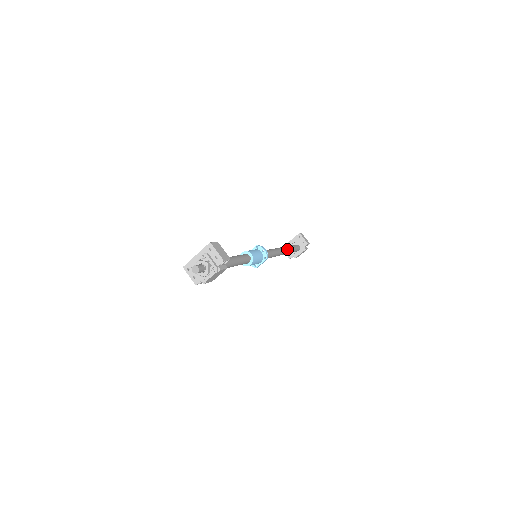
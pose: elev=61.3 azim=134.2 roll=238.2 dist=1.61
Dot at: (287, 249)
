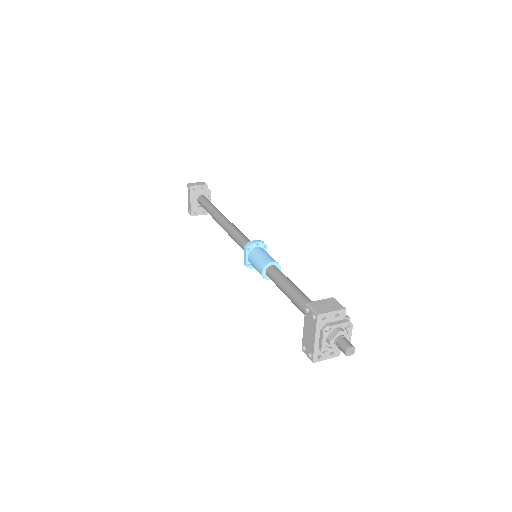
Dot at: (219, 212)
